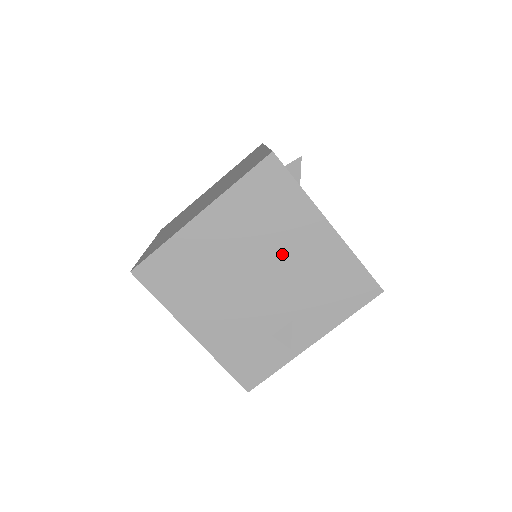
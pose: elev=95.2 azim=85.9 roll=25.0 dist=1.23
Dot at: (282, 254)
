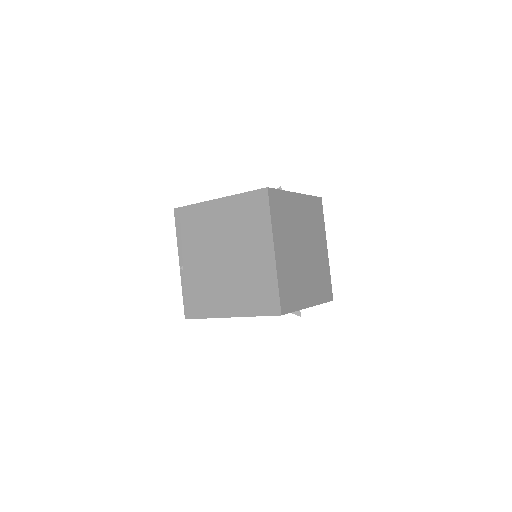
Dot at: occluded
